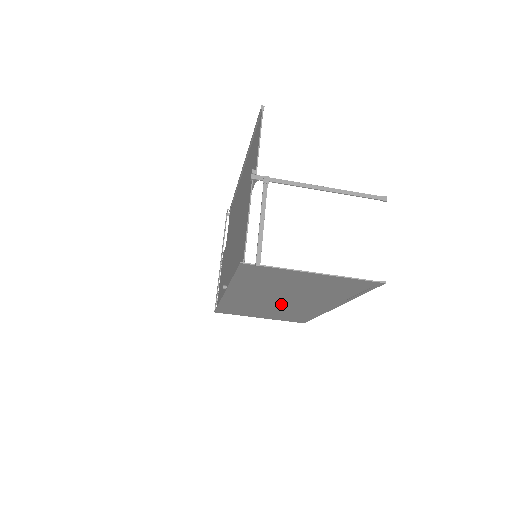
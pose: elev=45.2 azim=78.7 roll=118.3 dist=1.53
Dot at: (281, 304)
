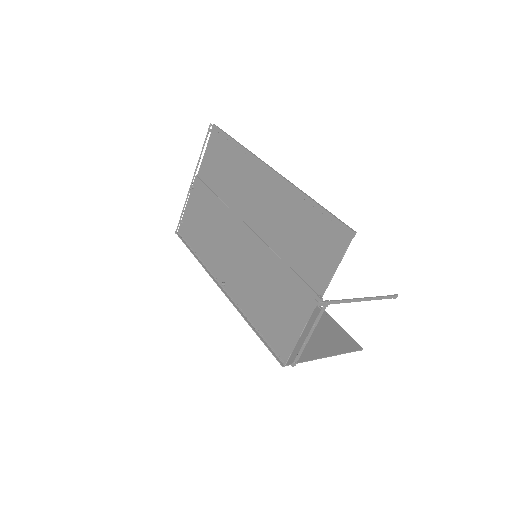
Dot at: occluded
